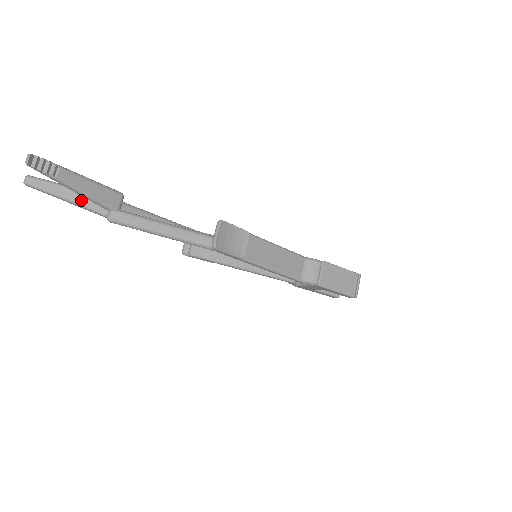
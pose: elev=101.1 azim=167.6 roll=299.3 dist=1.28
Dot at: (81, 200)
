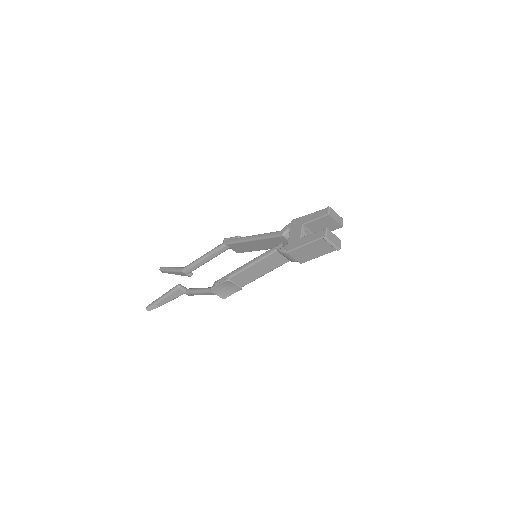
Dot at: (178, 274)
